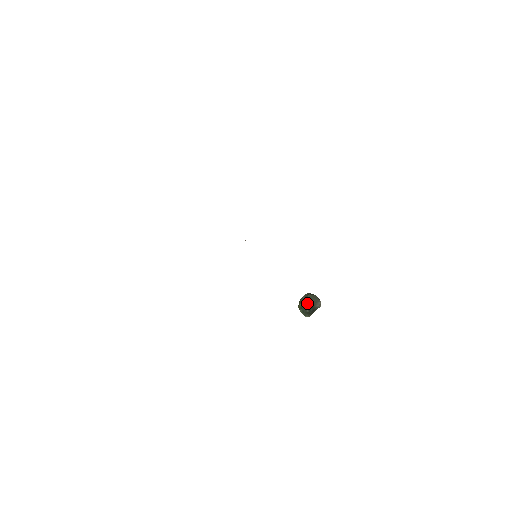
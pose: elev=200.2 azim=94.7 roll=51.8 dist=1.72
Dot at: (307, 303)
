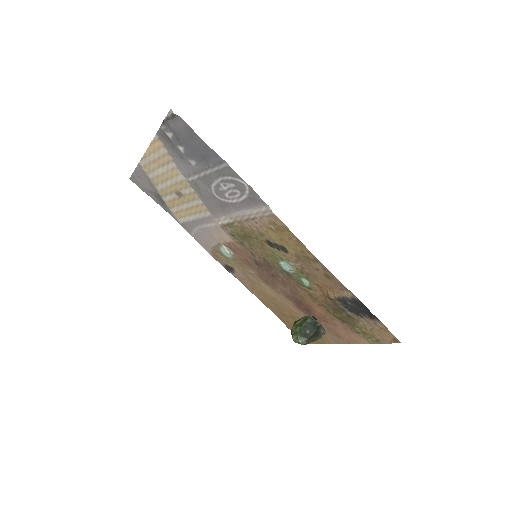
Dot at: (313, 319)
